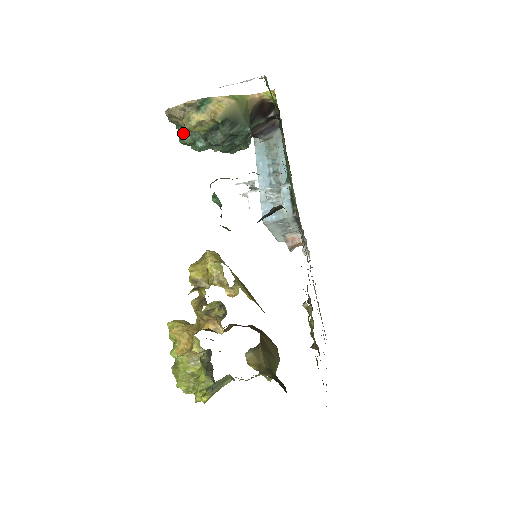
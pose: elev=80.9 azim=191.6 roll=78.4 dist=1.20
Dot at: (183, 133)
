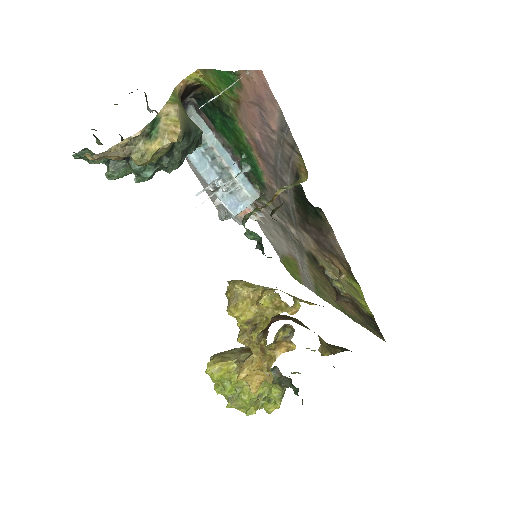
Dot at: (109, 167)
